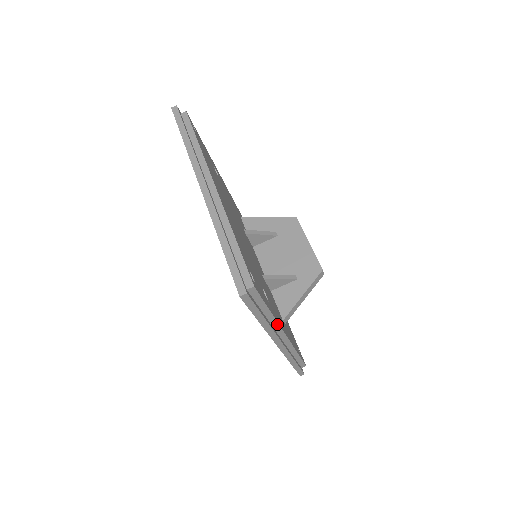
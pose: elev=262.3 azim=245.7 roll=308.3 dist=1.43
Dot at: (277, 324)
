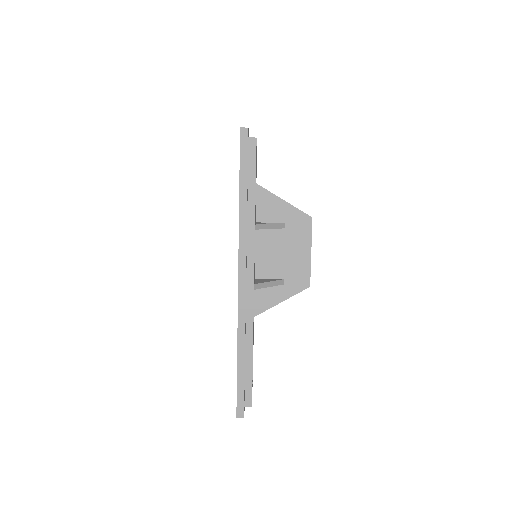
Dot at: occluded
